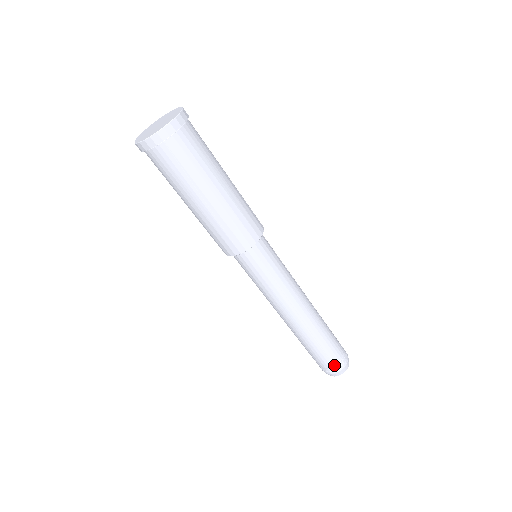
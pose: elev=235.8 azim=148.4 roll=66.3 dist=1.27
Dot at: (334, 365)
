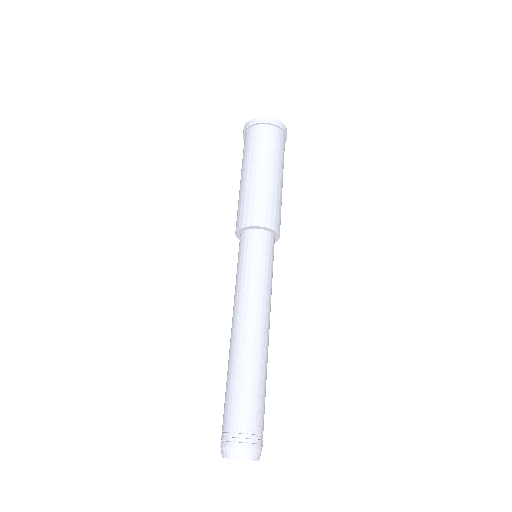
Dot at: (233, 431)
